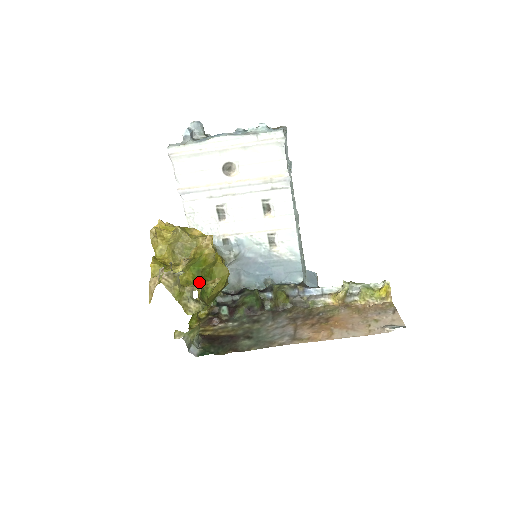
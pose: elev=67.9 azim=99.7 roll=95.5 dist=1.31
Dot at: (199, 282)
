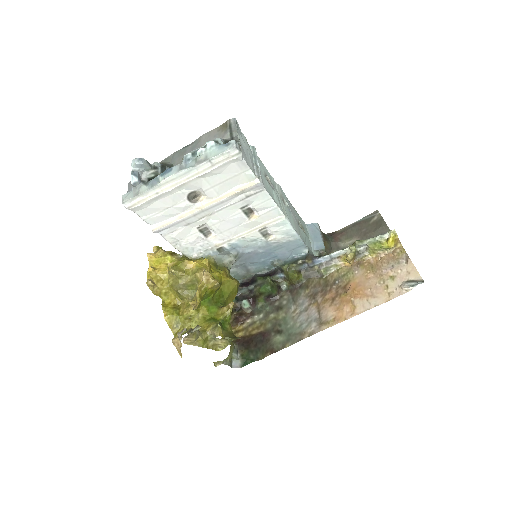
Dot at: (215, 311)
